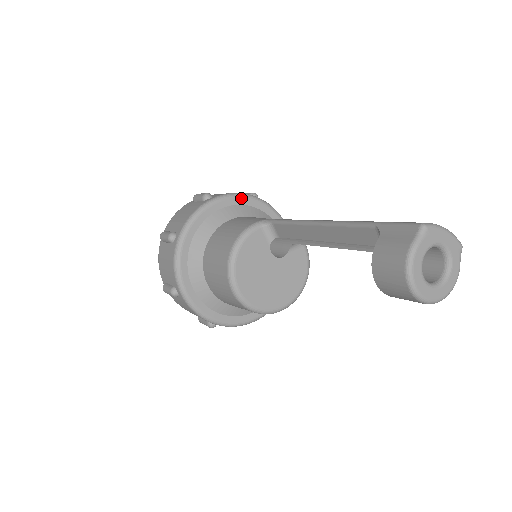
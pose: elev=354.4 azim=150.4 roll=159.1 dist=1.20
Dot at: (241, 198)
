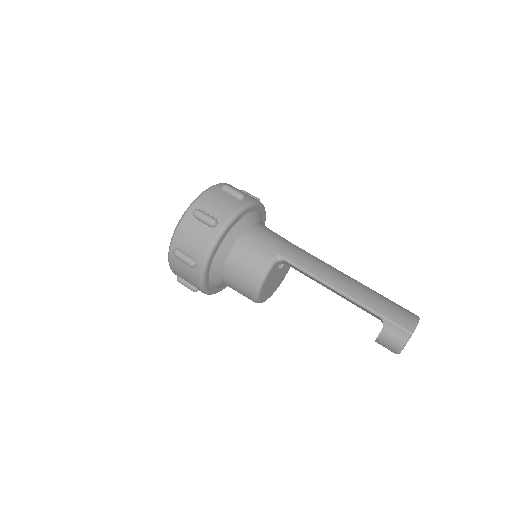
Dot at: (240, 215)
